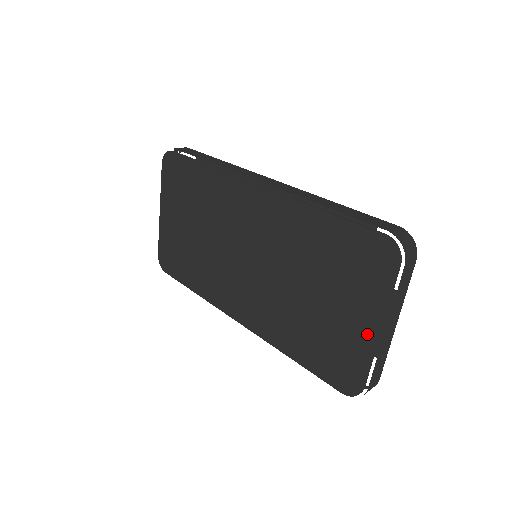
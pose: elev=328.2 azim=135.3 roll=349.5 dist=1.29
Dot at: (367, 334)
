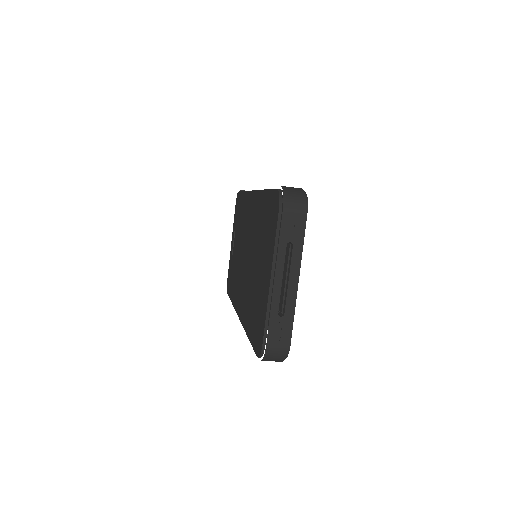
Dot at: (267, 285)
